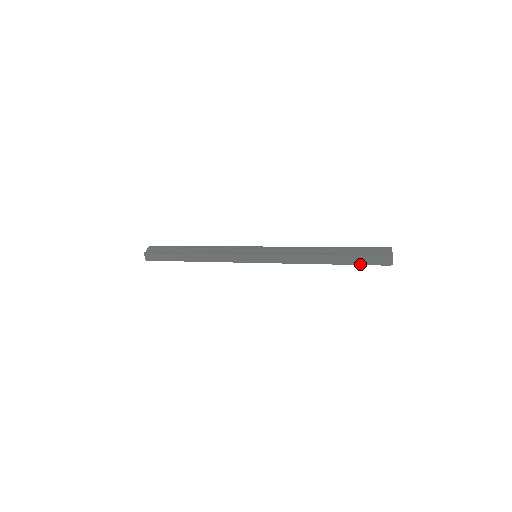
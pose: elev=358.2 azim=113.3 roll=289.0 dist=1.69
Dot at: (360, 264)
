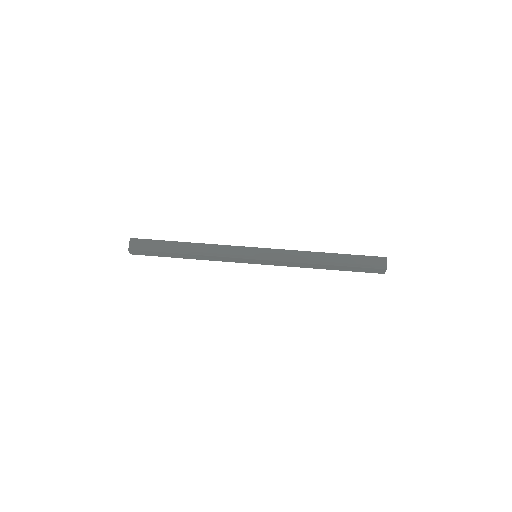
Dot at: occluded
